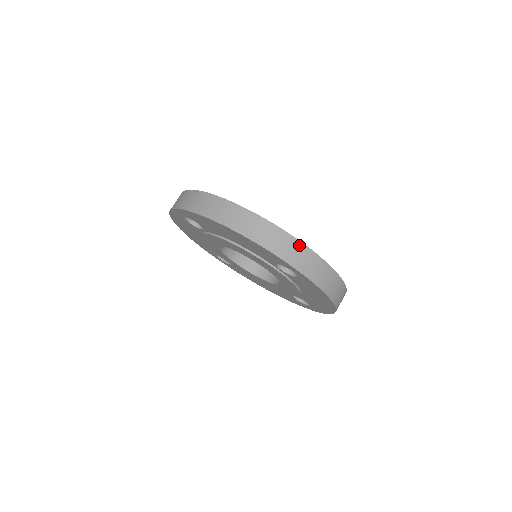
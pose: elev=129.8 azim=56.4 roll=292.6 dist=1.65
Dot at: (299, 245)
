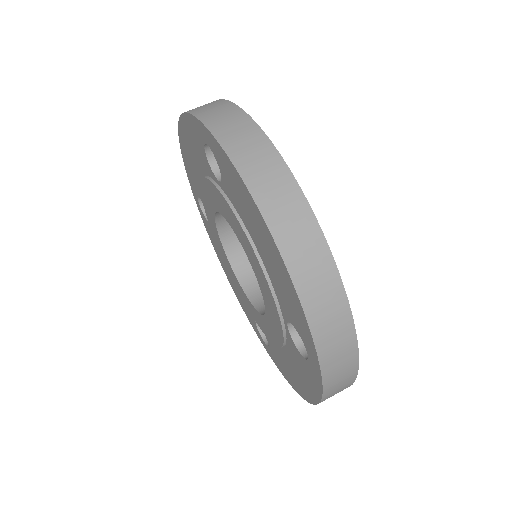
Dot at: (350, 337)
